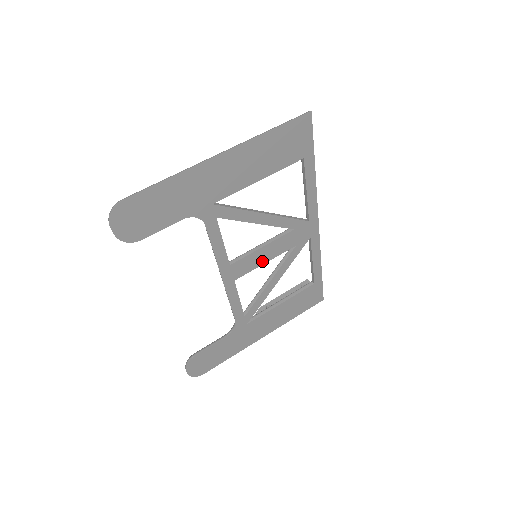
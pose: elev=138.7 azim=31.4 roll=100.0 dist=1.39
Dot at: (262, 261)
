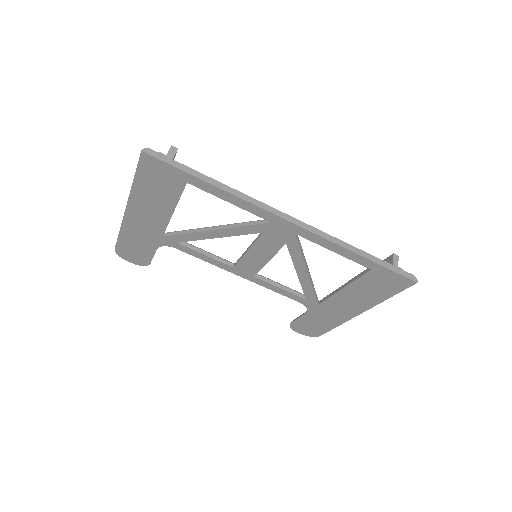
Dot at: (263, 260)
